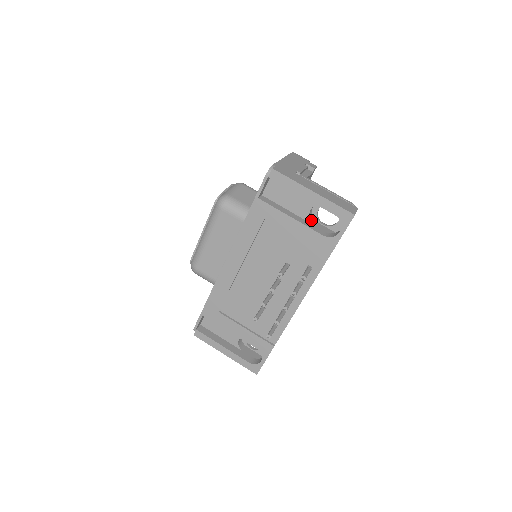
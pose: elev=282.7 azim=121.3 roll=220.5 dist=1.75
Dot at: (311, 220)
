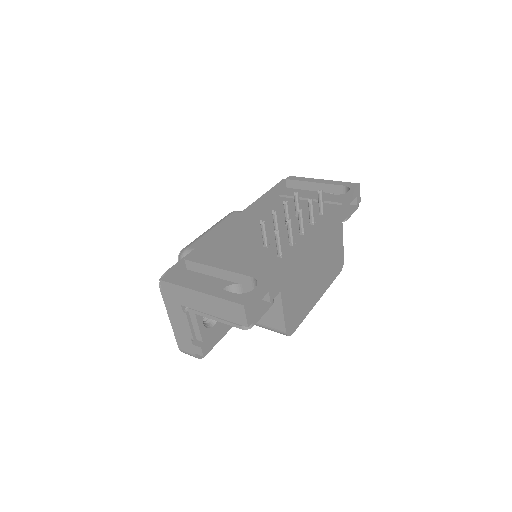
Dot at: occluded
